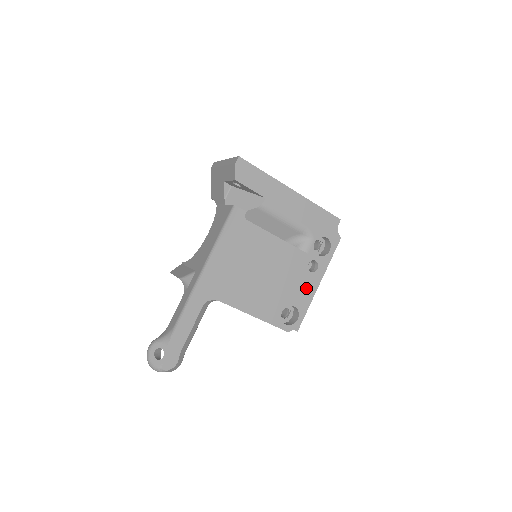
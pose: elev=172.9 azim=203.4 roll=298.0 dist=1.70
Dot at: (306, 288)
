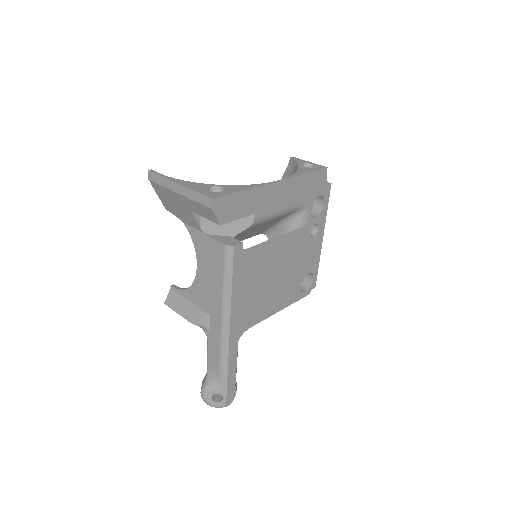
Dot at: (313, 252)
